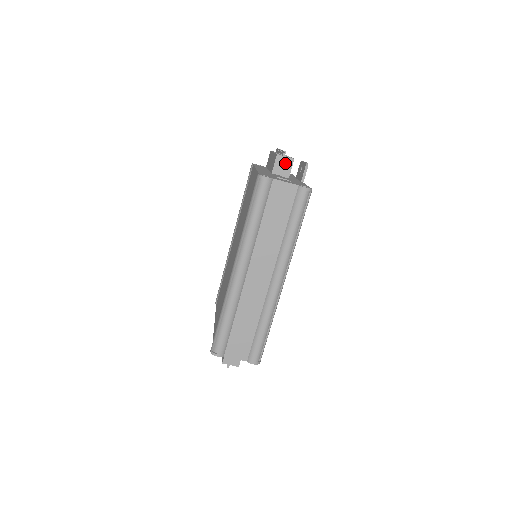
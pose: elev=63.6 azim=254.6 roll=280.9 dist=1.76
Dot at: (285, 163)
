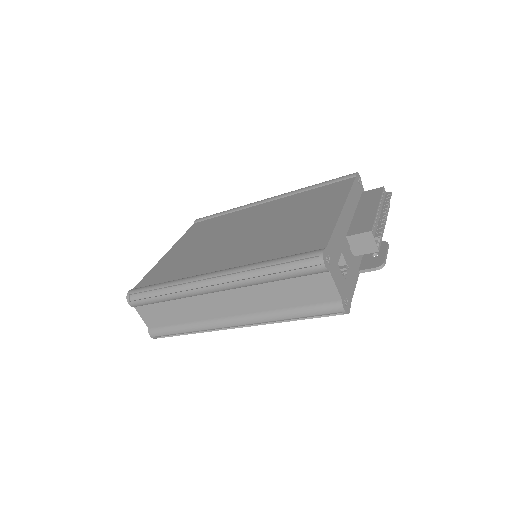
Dot at: (367, 244)
